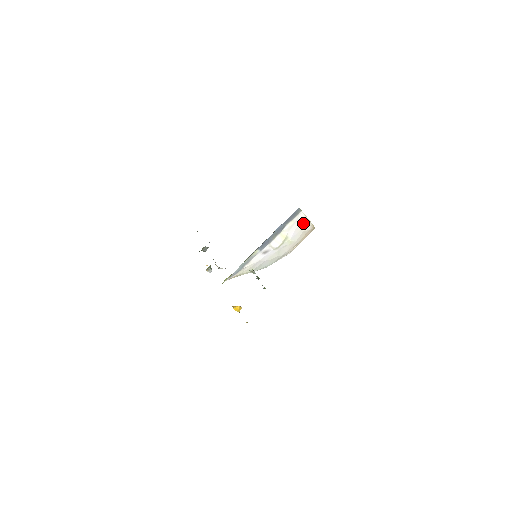
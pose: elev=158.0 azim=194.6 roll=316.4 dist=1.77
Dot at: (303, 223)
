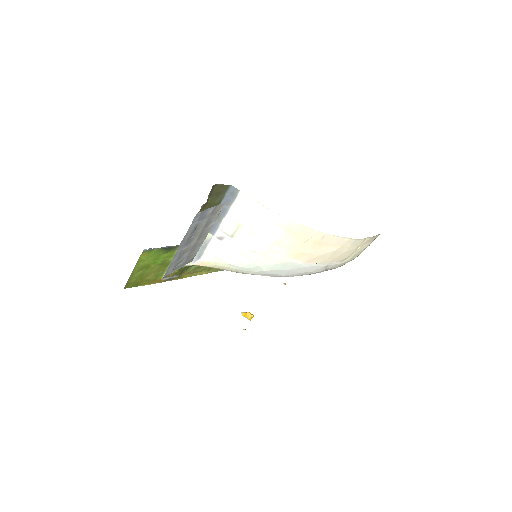
Dot at: (258, 209)
